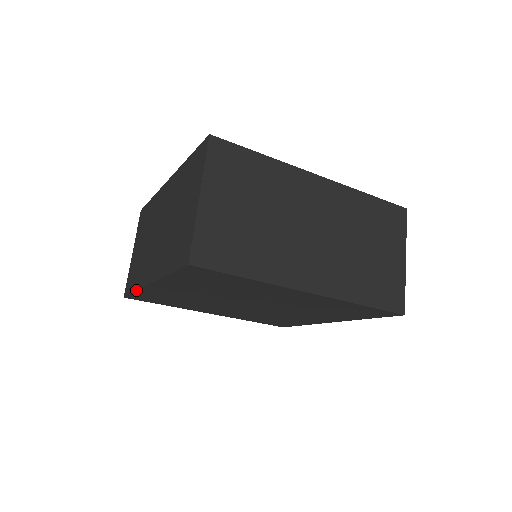
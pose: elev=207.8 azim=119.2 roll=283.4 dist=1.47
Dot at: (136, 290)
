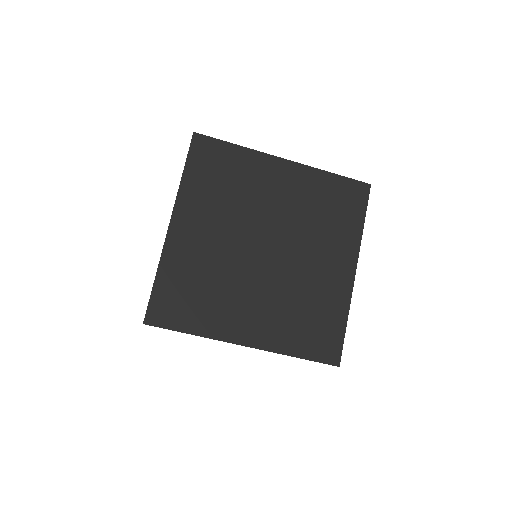
Dot at: occluded
